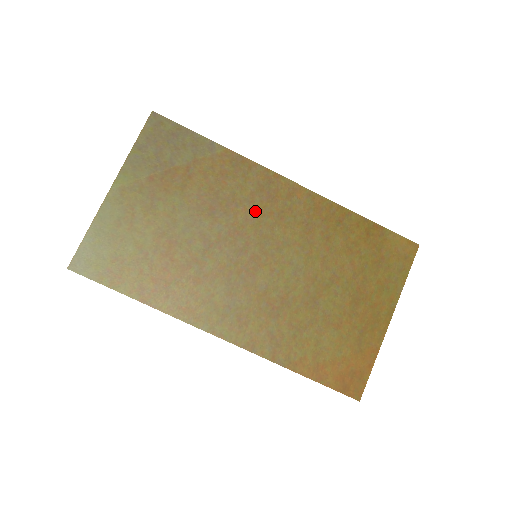
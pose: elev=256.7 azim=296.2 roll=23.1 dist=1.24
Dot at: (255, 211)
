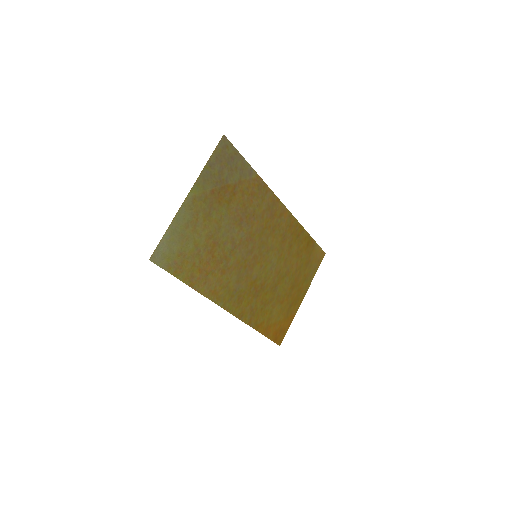
Dot at: (262, 224)
